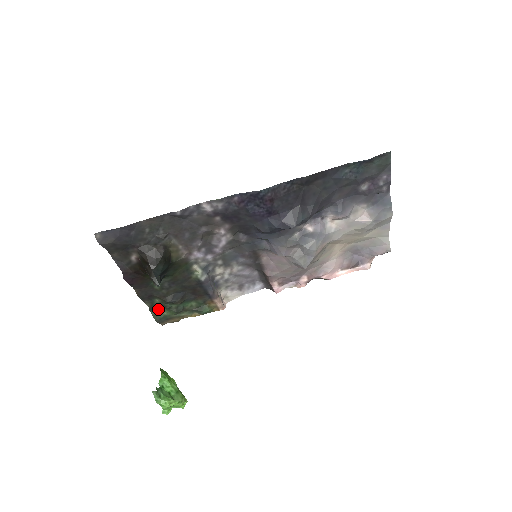
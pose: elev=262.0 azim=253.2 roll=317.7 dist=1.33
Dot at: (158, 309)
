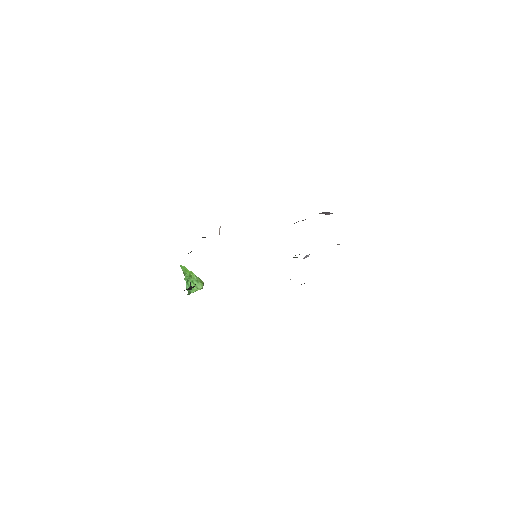
Dot at: occluded
